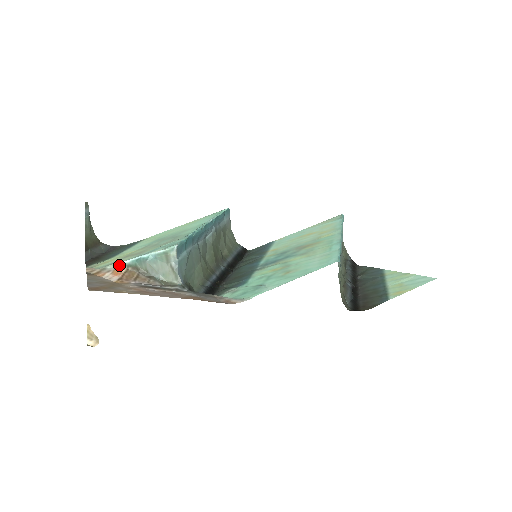
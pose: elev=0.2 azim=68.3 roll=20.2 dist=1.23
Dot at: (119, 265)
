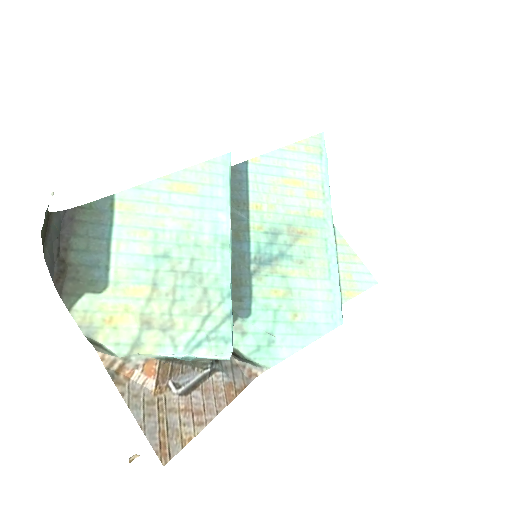
Dot at: (149, 356)
